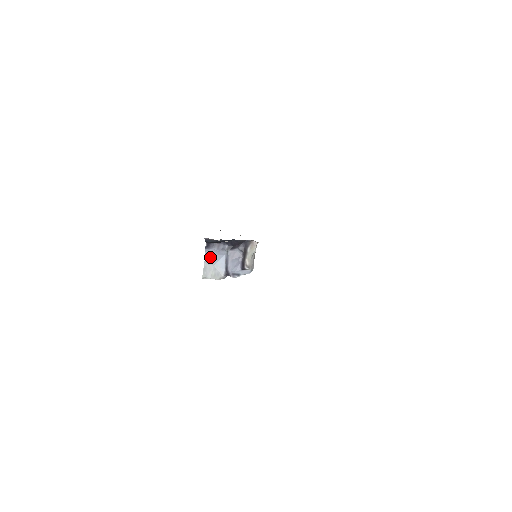
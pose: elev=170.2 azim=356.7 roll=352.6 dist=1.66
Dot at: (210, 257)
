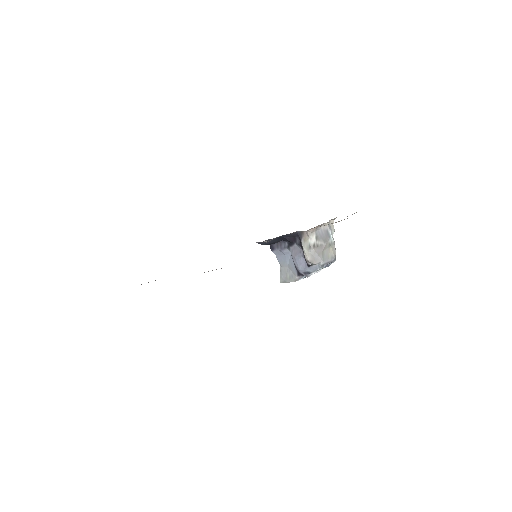
Dot at: (281, 259)
